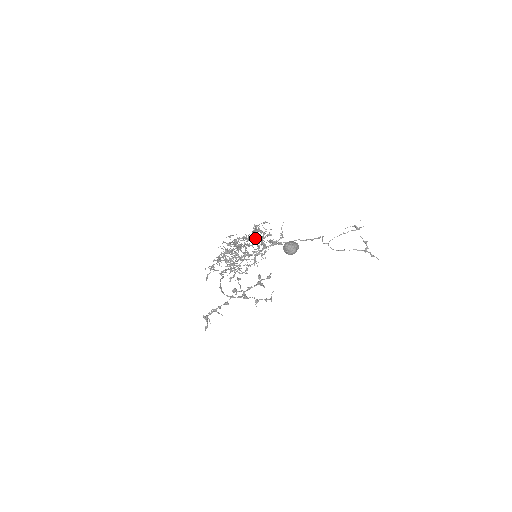
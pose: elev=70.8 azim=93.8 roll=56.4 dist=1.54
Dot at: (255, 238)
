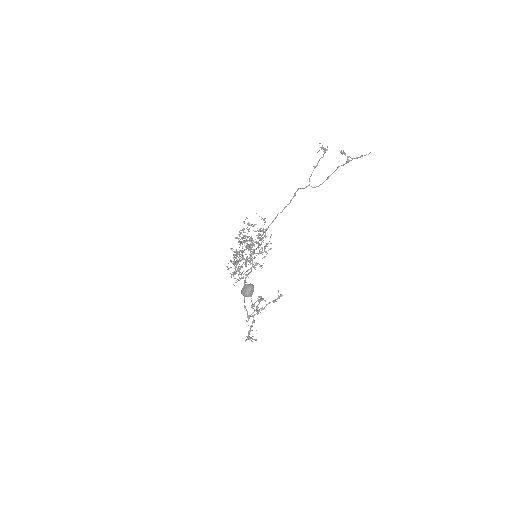
Dot at: (241, 252)
